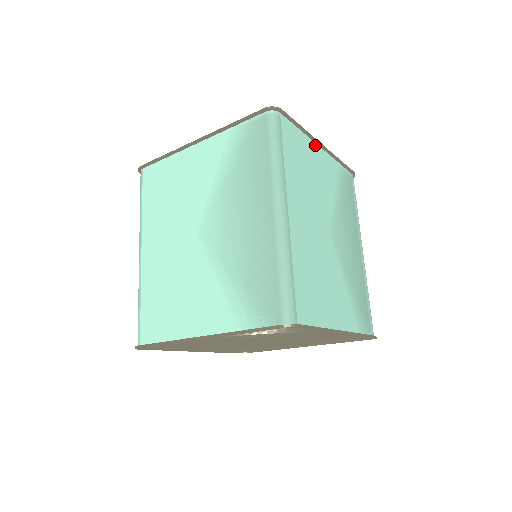
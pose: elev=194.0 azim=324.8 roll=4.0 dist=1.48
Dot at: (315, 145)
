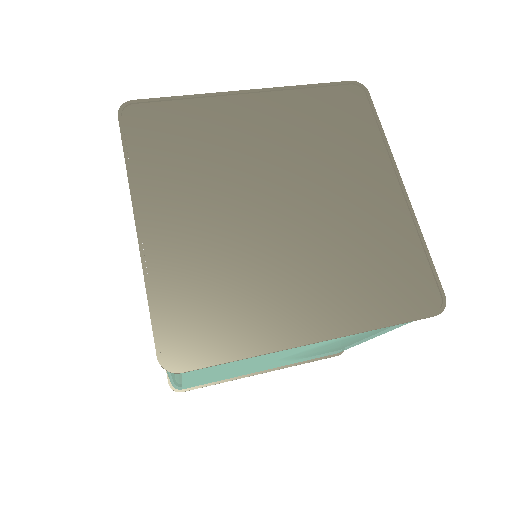
Dot at: (292, 344)
